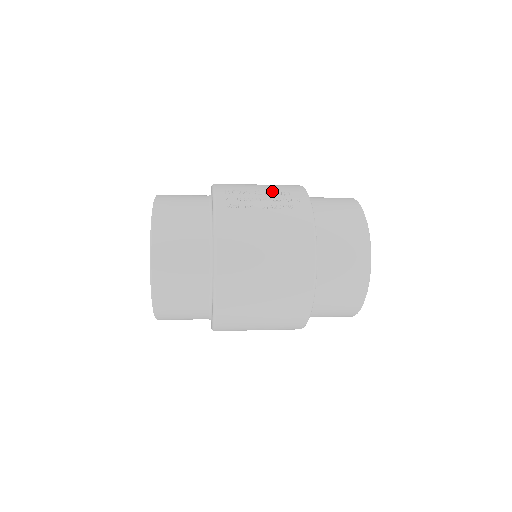
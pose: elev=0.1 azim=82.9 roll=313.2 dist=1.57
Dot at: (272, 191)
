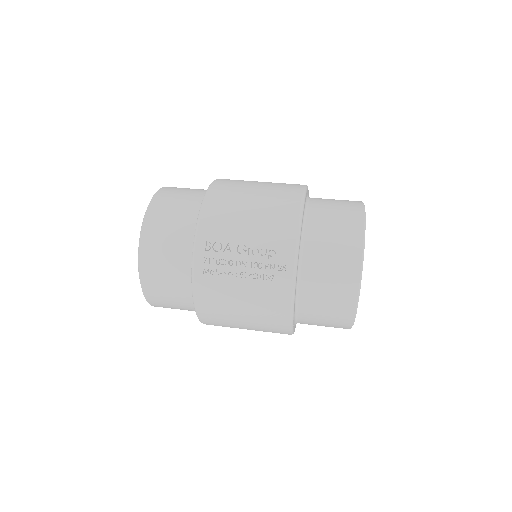
Dot at: (257, 247)
